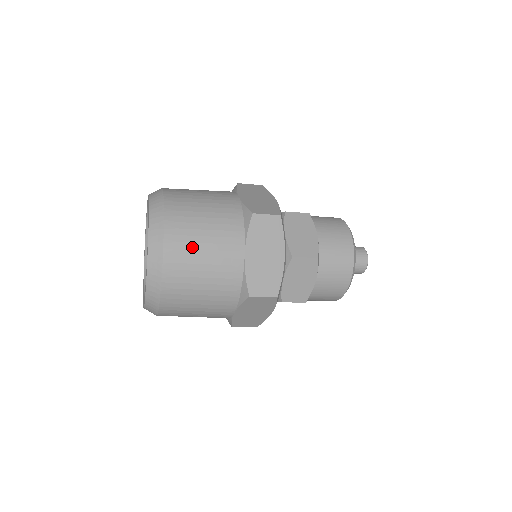
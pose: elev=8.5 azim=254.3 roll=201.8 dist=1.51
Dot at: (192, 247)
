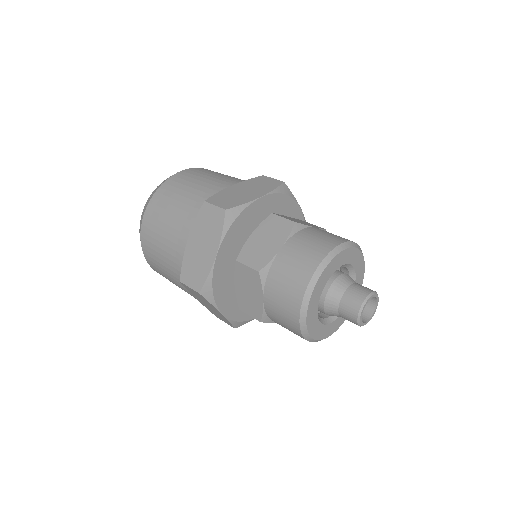
Dot at: (165, 276)
